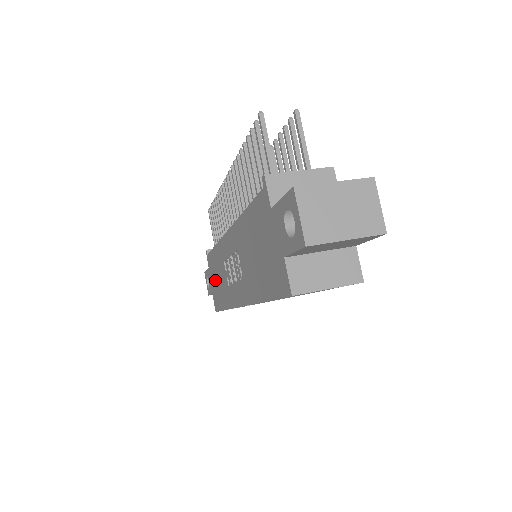
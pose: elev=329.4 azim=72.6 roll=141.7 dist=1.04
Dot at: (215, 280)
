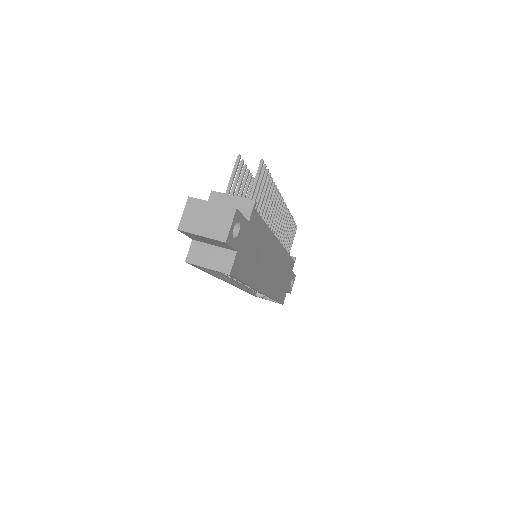
Dot at: occluded
